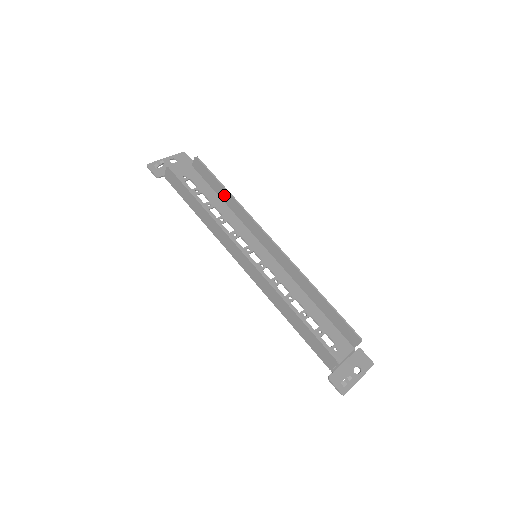
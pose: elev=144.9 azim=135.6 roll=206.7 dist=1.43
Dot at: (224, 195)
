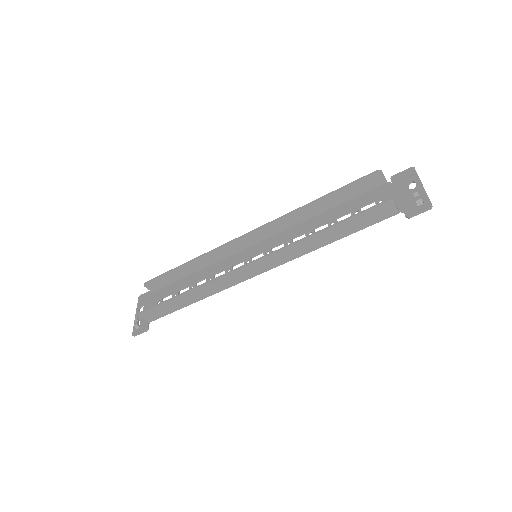
Dot at: (189, 269)
